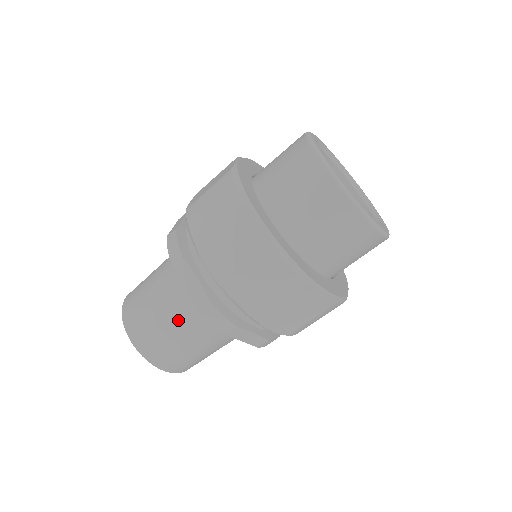
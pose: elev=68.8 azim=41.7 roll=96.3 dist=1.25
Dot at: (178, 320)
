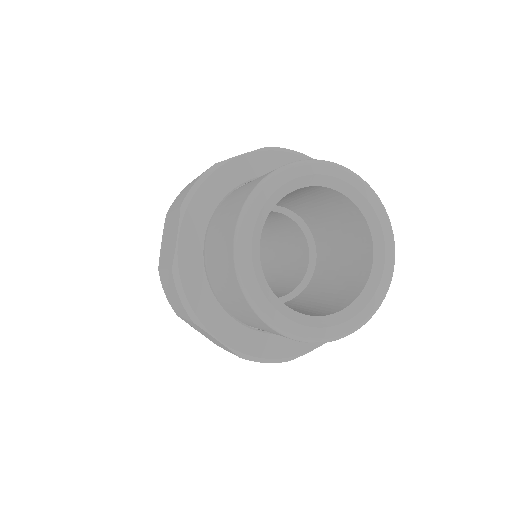
Dot at: occluded
